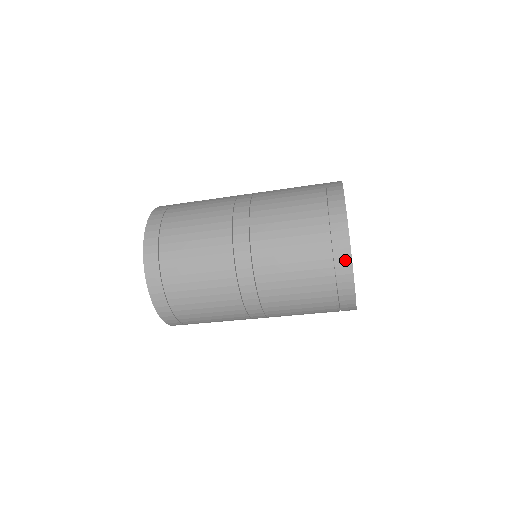
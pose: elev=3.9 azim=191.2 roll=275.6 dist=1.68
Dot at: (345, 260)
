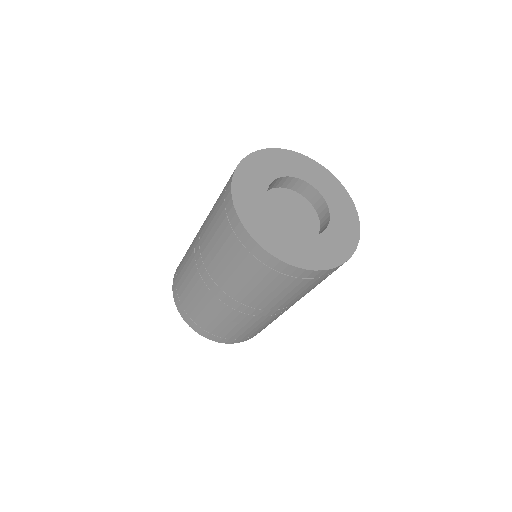
Dot at: (239, 227)
